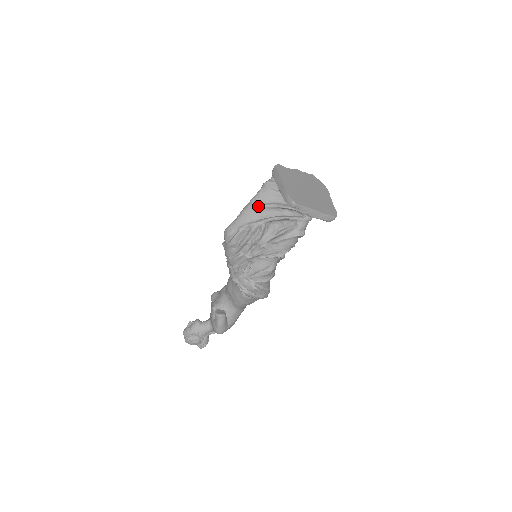
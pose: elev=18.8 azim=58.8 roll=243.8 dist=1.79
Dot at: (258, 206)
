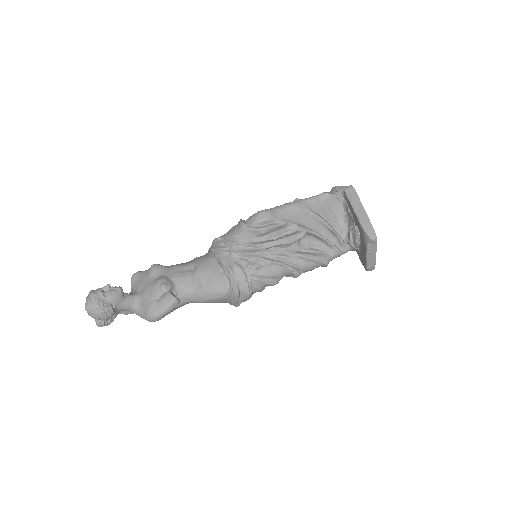
Dot at: (310, 211)
